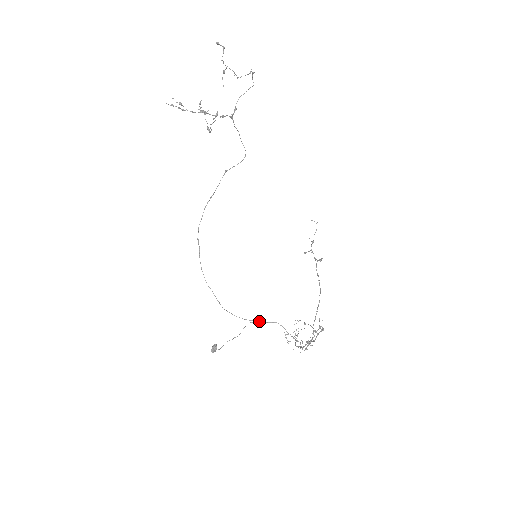
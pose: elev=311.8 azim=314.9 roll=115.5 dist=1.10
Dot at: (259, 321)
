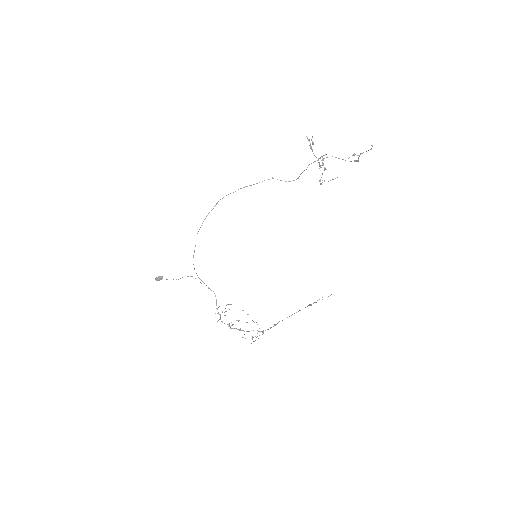
Dot at: occluded
